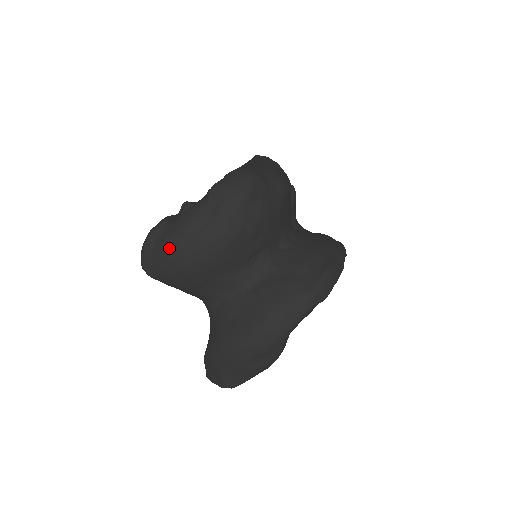
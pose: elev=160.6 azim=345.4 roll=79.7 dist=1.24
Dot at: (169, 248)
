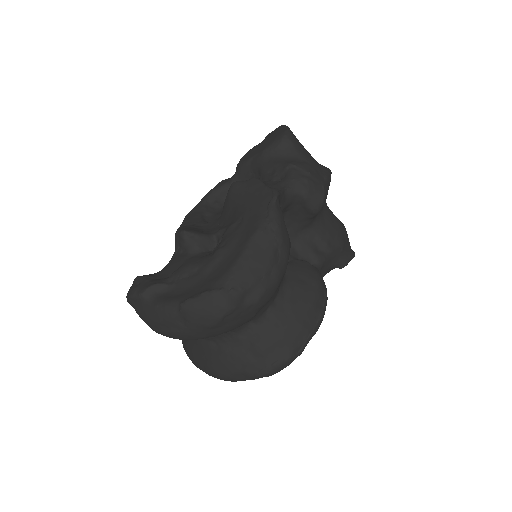
Dot at: (144, 319)
